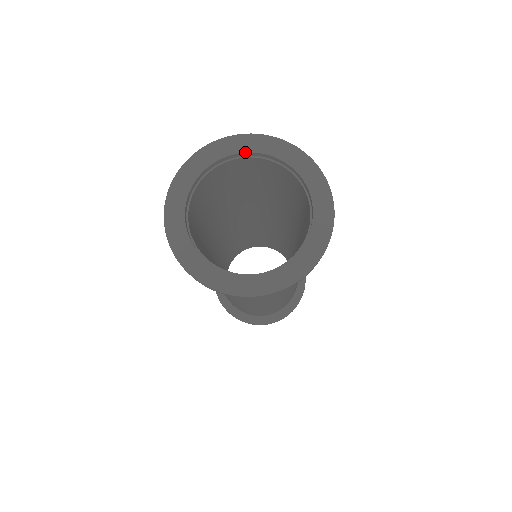
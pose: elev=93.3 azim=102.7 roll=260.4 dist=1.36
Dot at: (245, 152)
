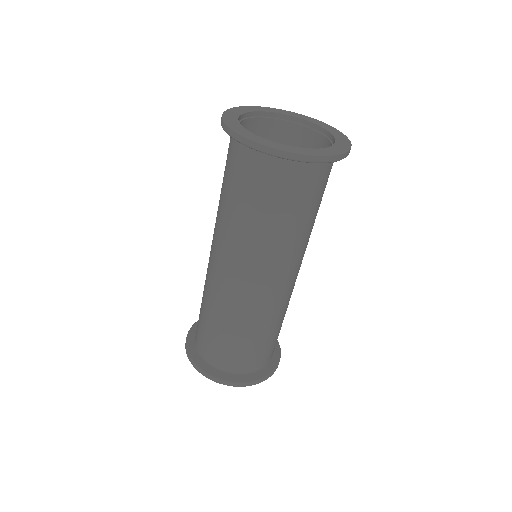
Dot at: (297, 117)
